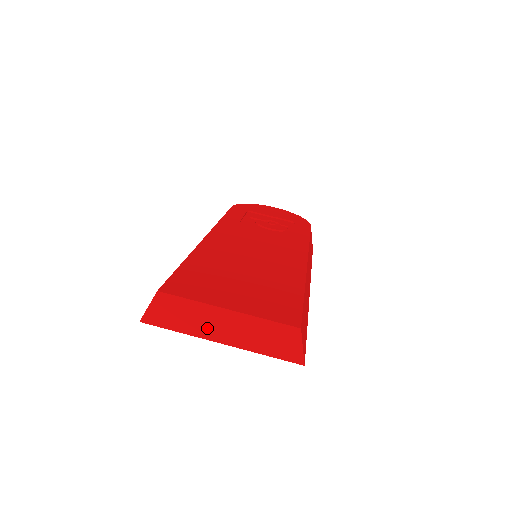
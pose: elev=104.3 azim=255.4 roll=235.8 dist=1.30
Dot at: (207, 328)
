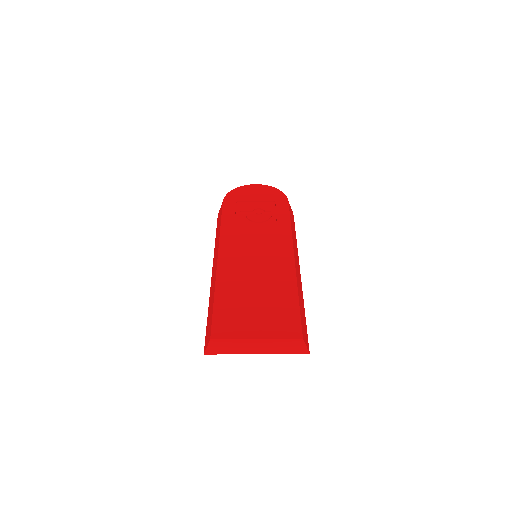
Dot at: (246, 349)
